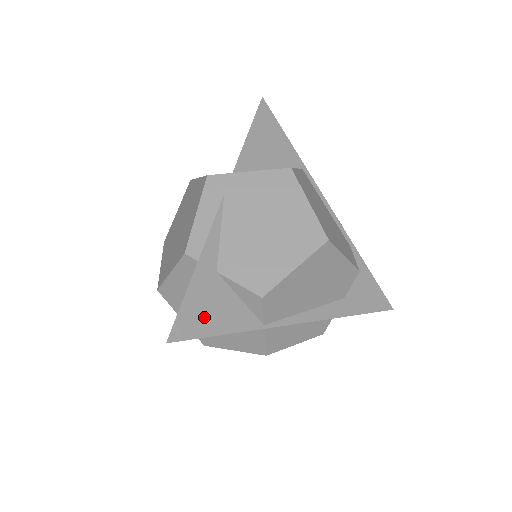
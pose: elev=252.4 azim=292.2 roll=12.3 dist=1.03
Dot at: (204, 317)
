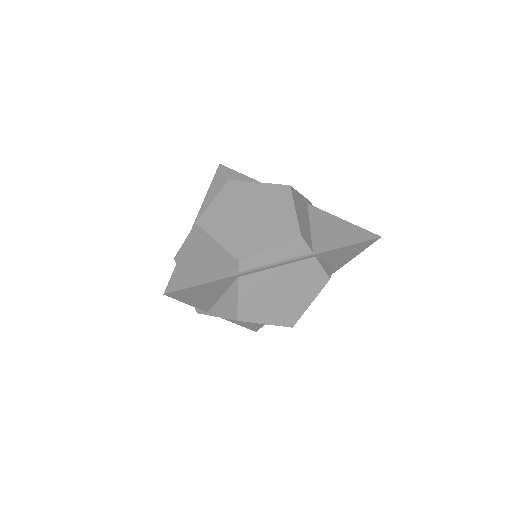
Dot at: occluded
